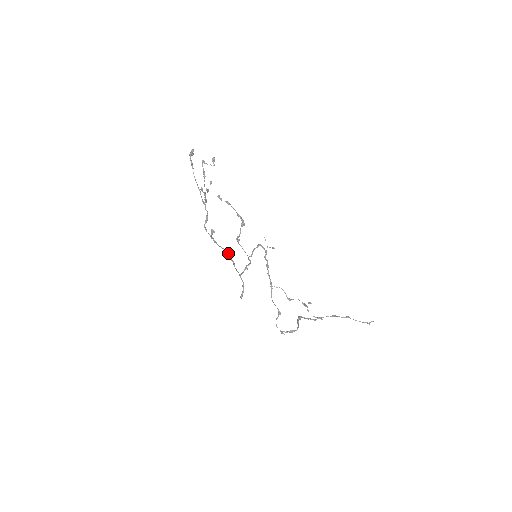
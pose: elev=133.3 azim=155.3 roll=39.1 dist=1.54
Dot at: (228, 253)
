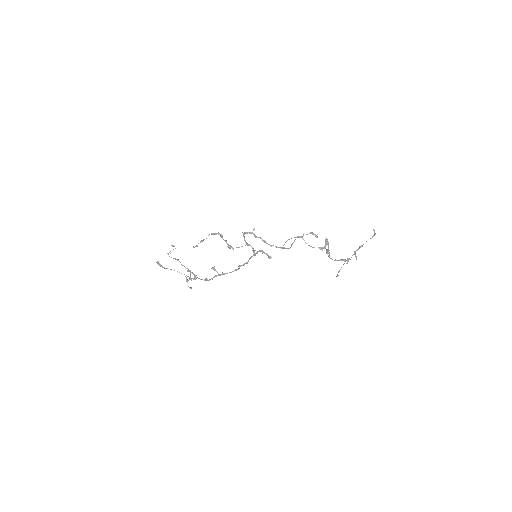
Dot at: (238, 269)
